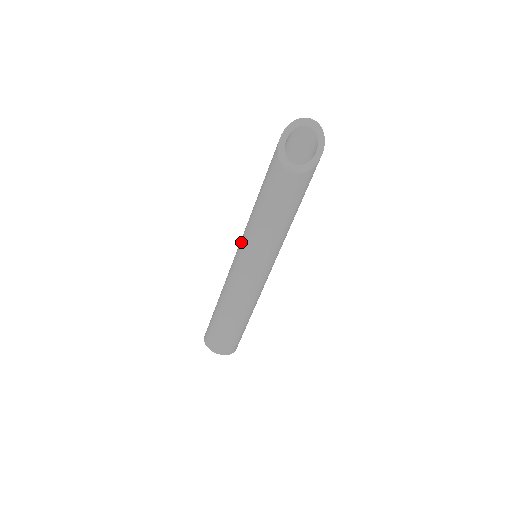
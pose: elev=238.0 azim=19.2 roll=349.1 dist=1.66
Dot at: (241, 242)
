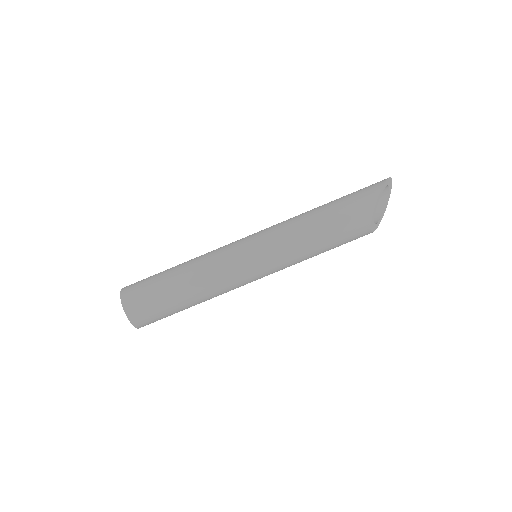
Dot at: (267, 245)
